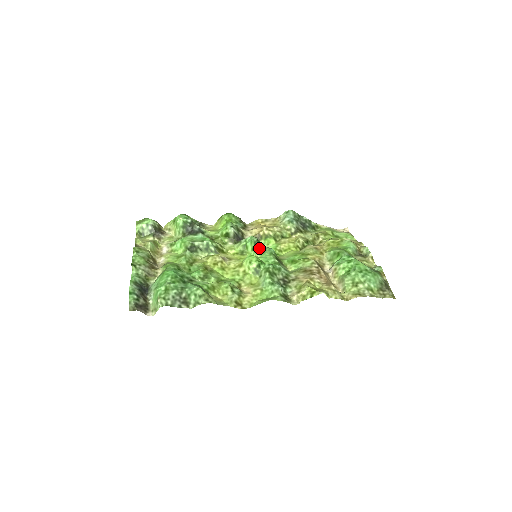
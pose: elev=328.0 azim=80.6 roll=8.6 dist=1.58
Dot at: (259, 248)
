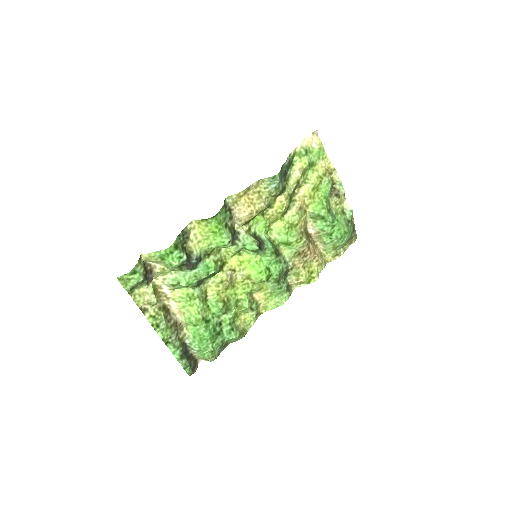
Dot at: (261, 253)
